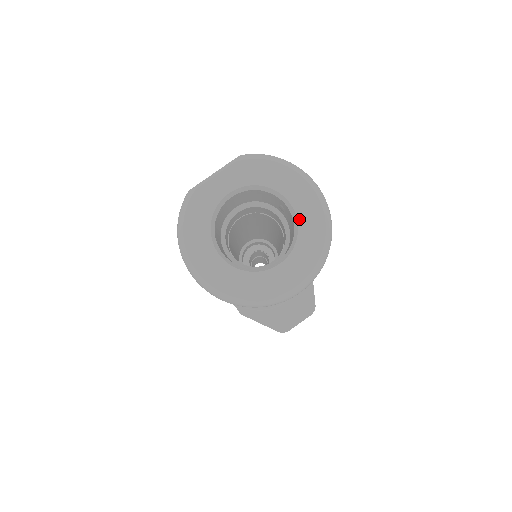
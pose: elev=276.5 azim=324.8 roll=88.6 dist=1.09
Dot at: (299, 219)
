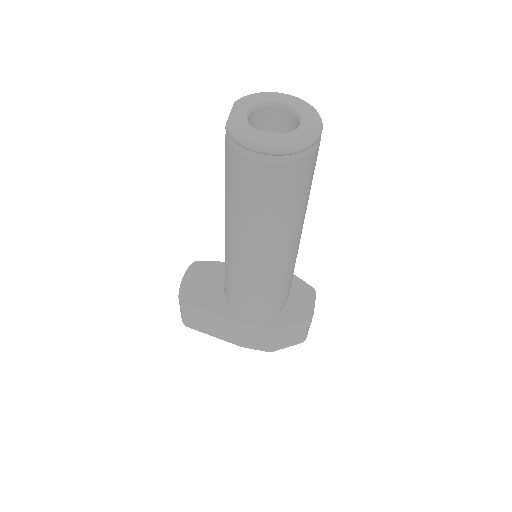
Dot at: (289, 104)
